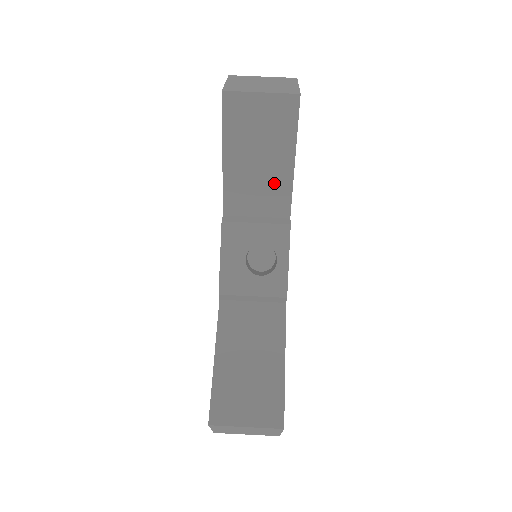
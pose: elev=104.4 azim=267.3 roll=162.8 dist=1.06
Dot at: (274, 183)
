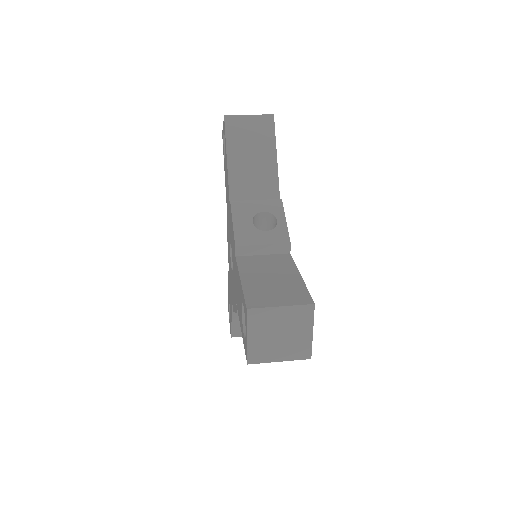
Dot at: (265, 175)
